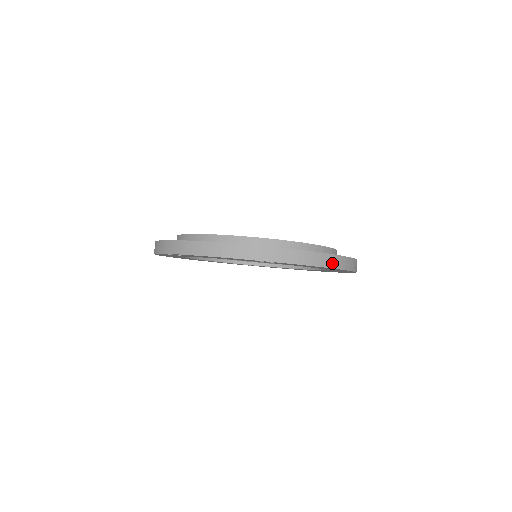
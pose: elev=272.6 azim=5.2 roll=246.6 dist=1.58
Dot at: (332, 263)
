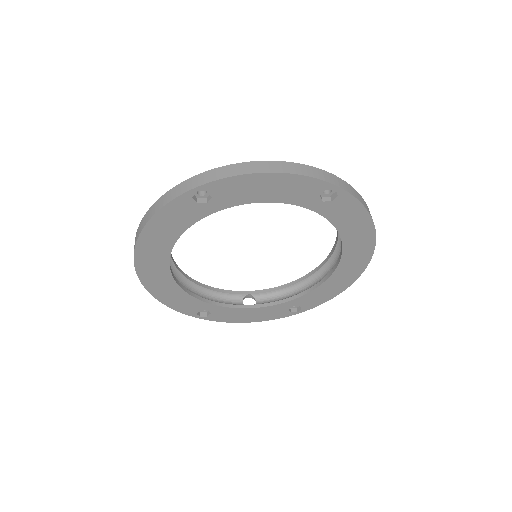
Dot at: occluded
